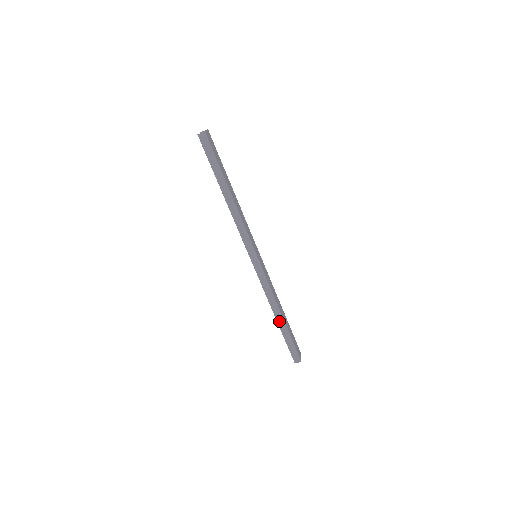
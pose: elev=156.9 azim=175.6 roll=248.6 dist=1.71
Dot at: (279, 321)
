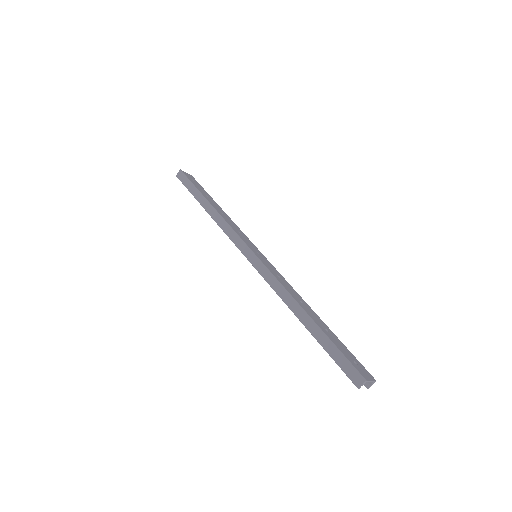
Dot at: (305, 322)
